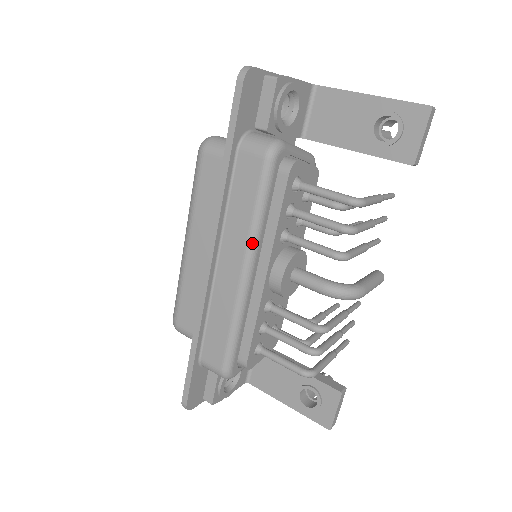
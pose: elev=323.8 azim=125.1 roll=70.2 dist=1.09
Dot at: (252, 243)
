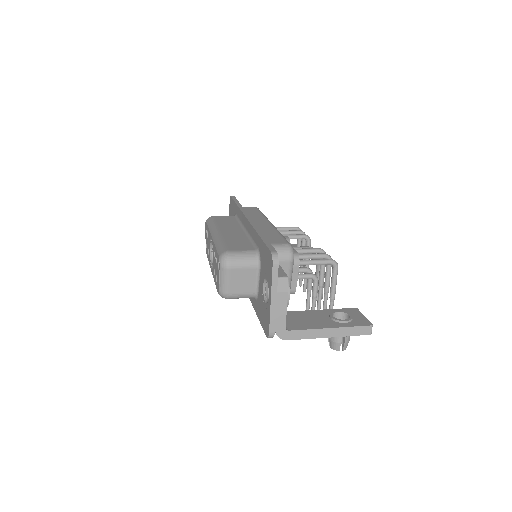
Dot at: occluded
